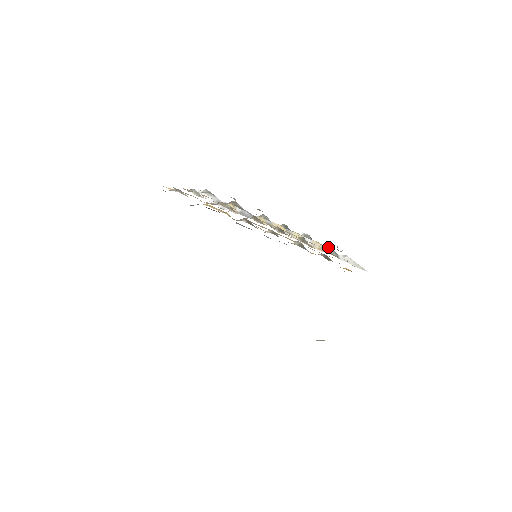
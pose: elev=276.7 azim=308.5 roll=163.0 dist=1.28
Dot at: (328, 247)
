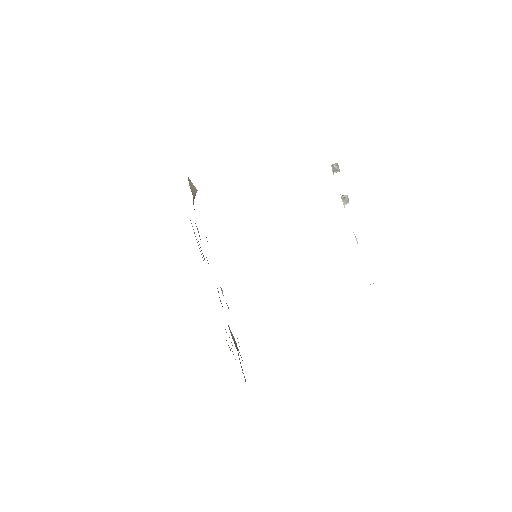
Dot at: occluded
